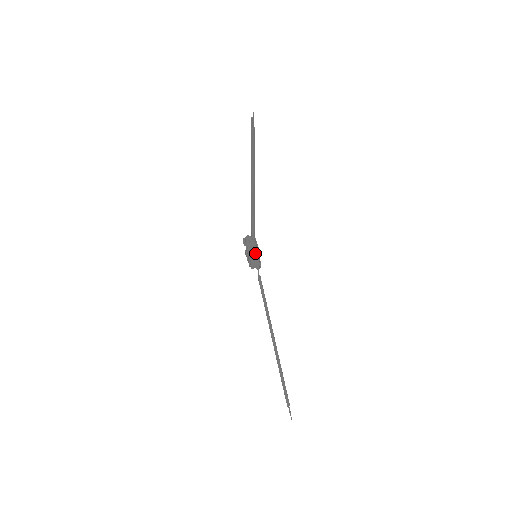
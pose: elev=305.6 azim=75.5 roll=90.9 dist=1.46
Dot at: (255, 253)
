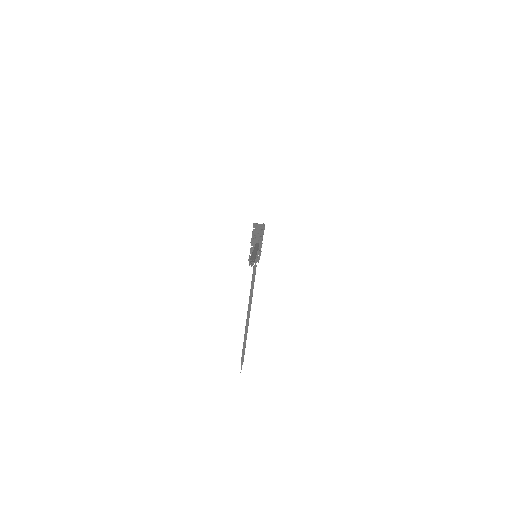
Dot at: occluded
